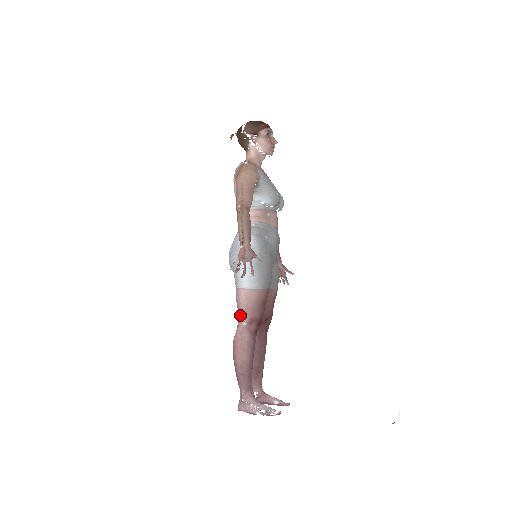
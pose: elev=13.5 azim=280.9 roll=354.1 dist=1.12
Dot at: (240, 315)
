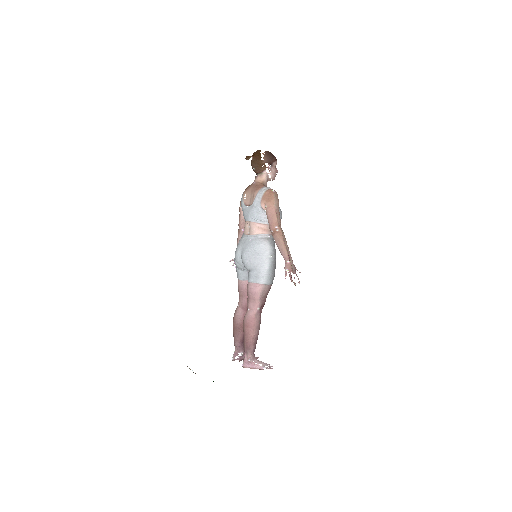
Dot at: (255, 302)
